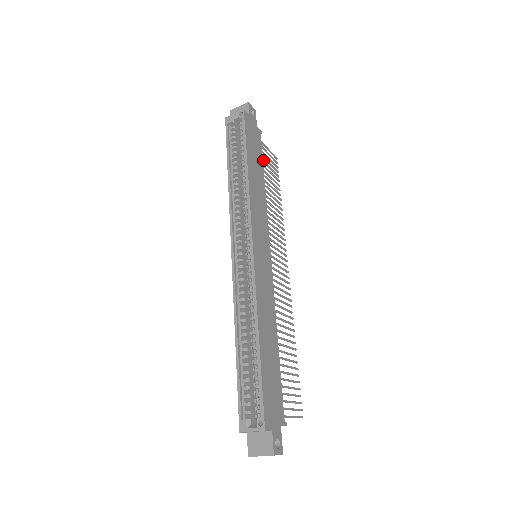
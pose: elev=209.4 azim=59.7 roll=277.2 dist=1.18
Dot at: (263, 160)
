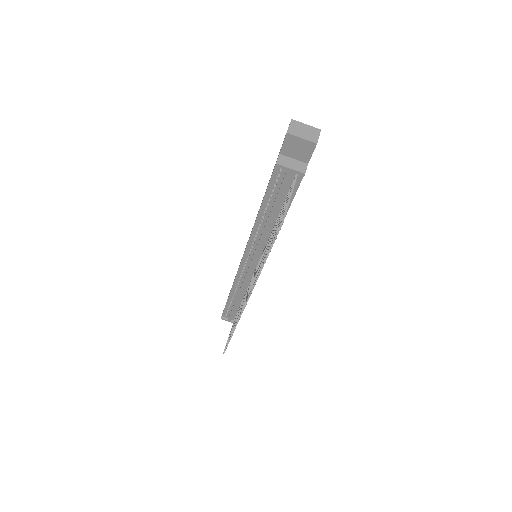
Dot at: occluded
